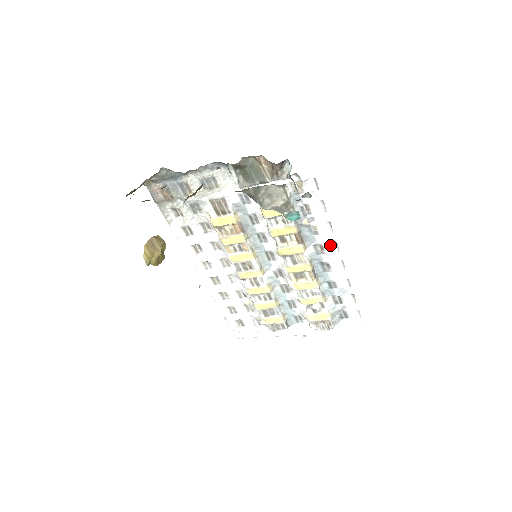
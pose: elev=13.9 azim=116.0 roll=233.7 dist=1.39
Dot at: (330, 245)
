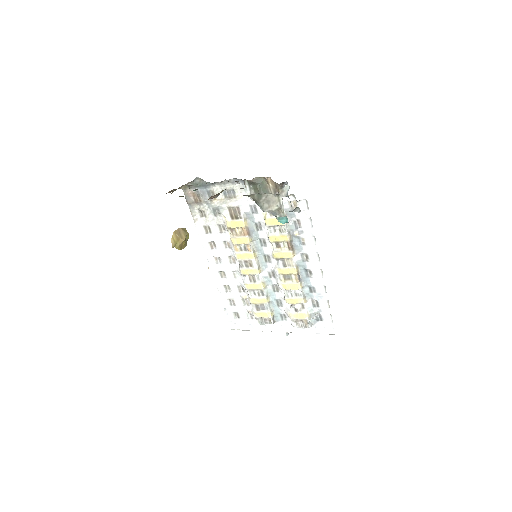
Dot at: (313, 255)
